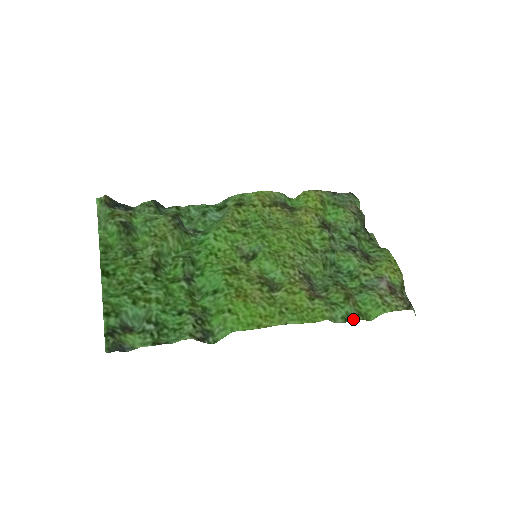
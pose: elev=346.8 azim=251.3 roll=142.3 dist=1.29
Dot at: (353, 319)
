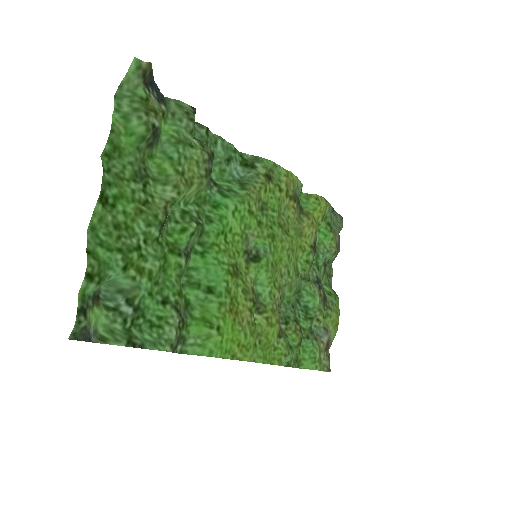
Dot at: (292, 365)
